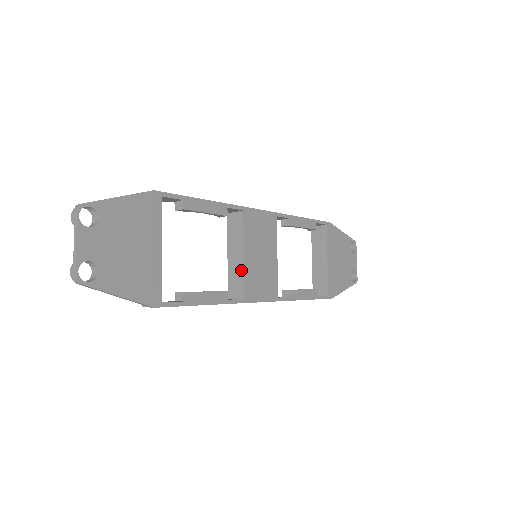
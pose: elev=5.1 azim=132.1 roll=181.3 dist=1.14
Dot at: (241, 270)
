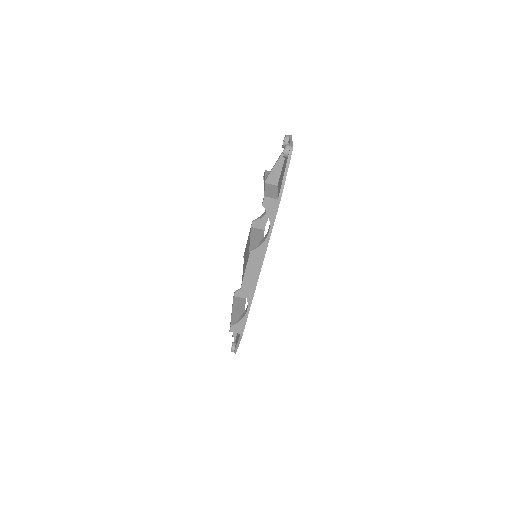
Dot at: occluded
